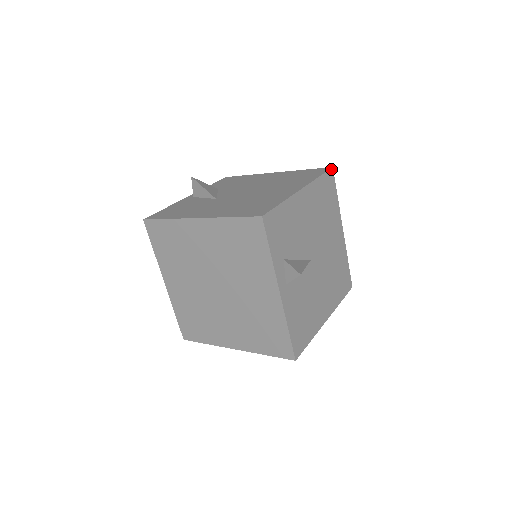
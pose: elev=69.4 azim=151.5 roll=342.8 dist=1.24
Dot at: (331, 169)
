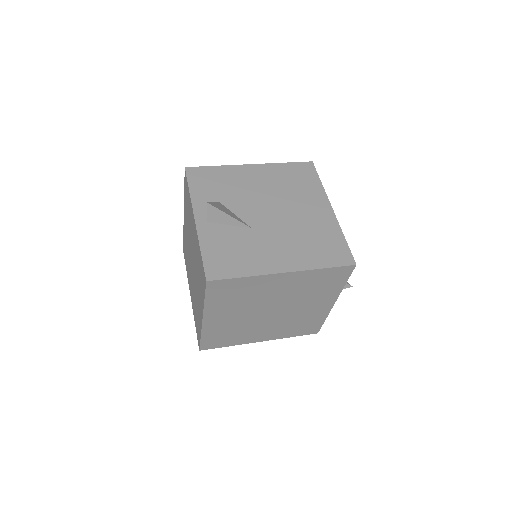
Dot at: (313, 165)
